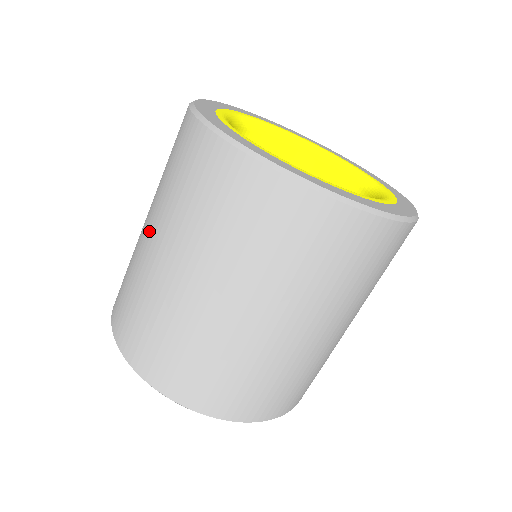
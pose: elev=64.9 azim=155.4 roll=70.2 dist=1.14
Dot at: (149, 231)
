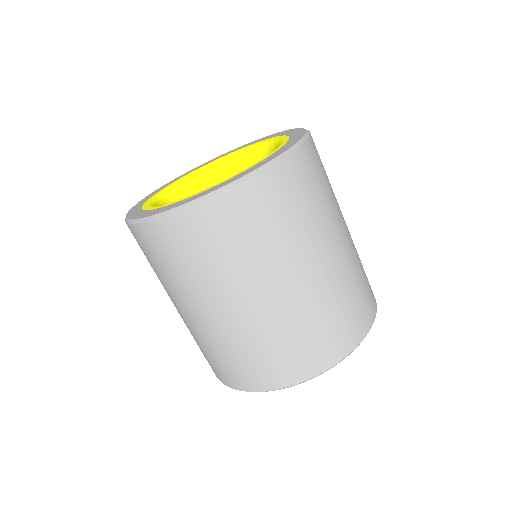
Dot at: (191, 311)
